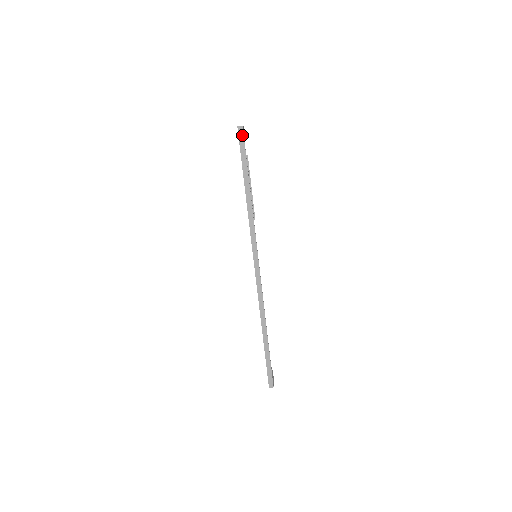
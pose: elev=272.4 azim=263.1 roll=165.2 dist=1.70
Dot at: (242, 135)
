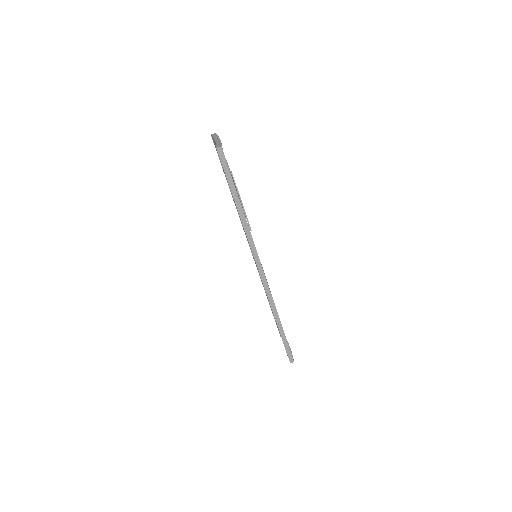
Dot at: (223, 156)
